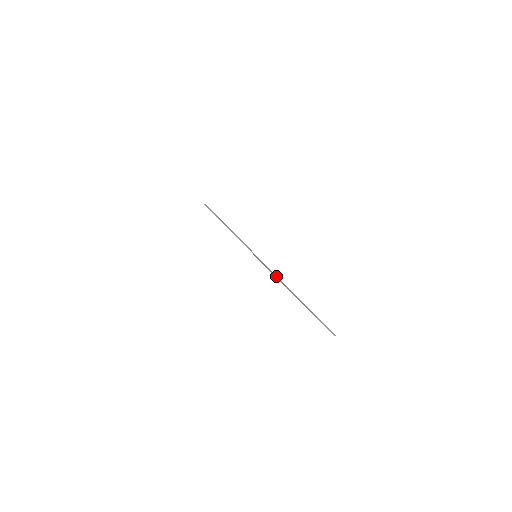
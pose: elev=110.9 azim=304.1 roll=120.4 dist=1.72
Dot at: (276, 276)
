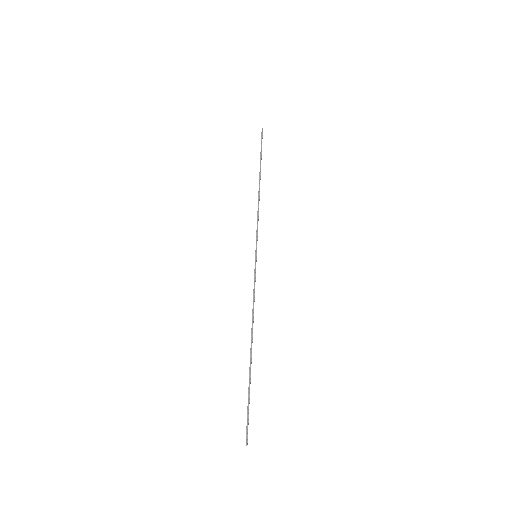
Dot at: (253, 305)
